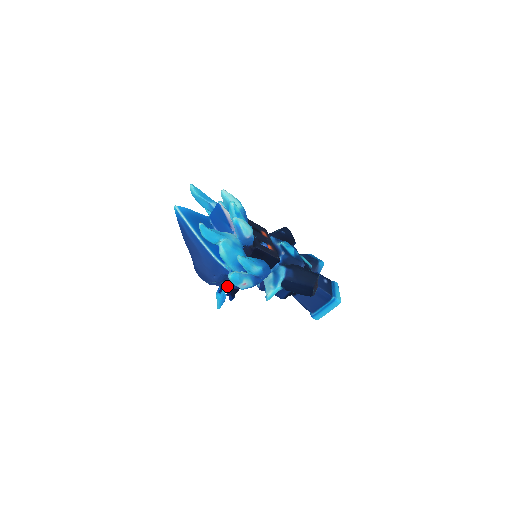
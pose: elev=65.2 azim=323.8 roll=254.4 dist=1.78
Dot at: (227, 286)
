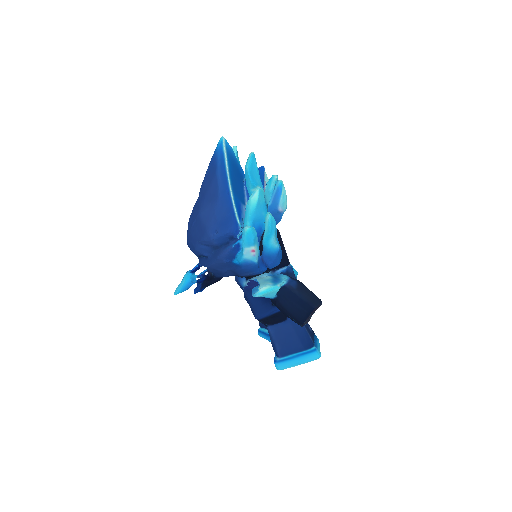
Dot at: (221, 253)
